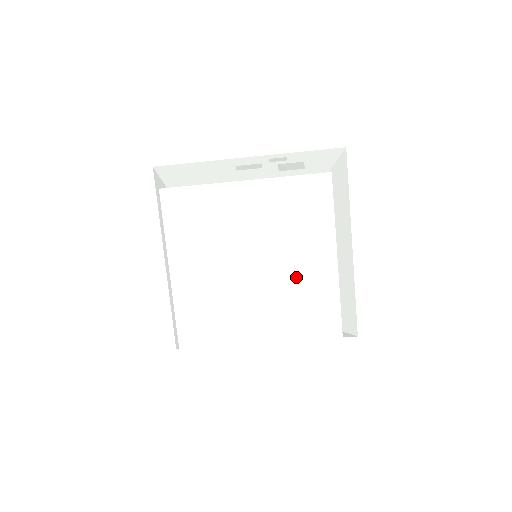
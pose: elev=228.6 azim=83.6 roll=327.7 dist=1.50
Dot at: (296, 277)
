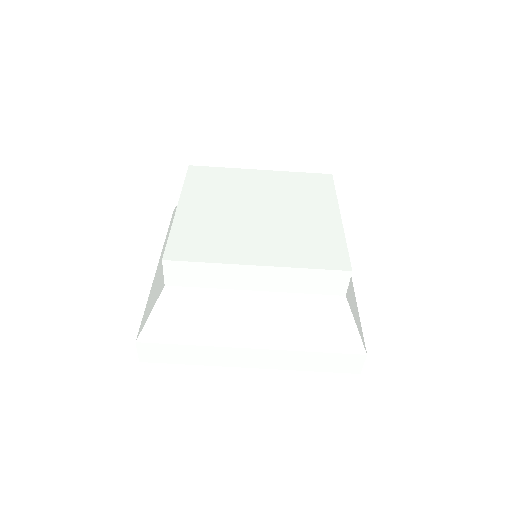
Dot at: (301, 222)
